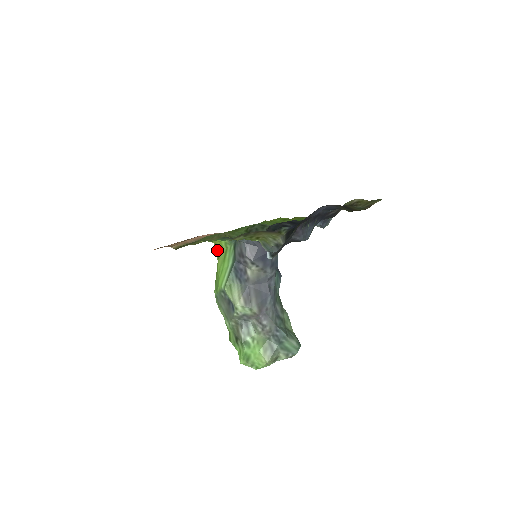
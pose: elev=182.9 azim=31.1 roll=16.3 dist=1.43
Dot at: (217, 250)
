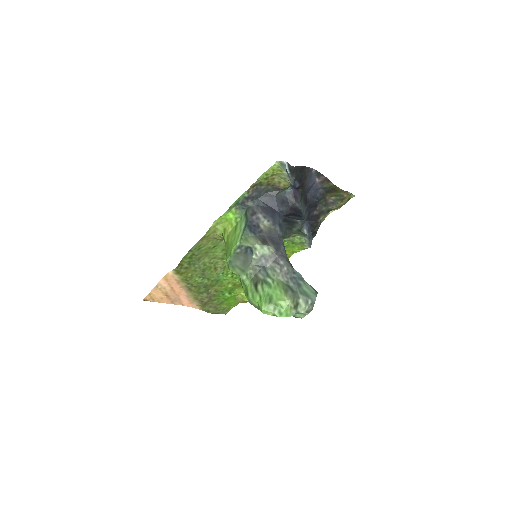
Dot at: (226, 234)
